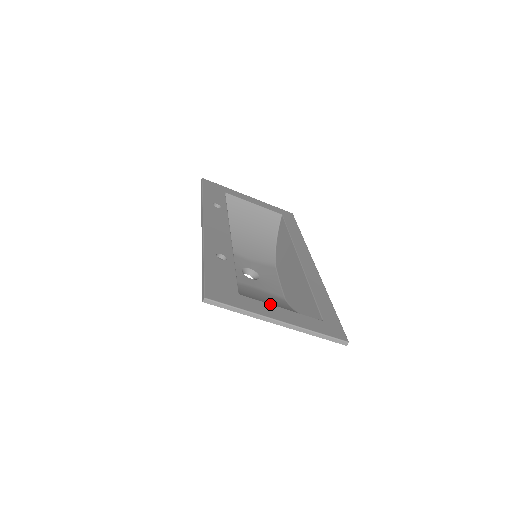
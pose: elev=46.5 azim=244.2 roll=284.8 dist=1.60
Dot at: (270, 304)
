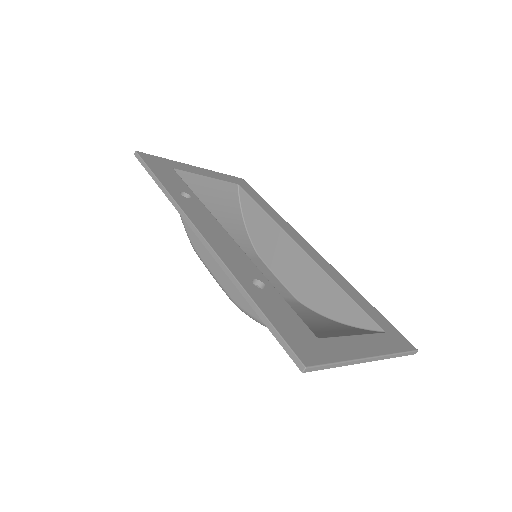
Dot at: (345, 336)
